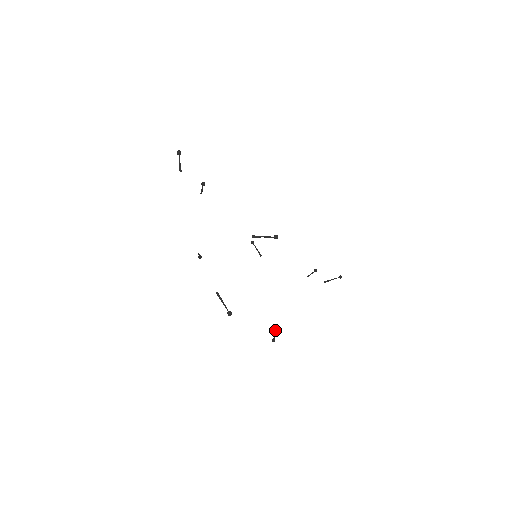
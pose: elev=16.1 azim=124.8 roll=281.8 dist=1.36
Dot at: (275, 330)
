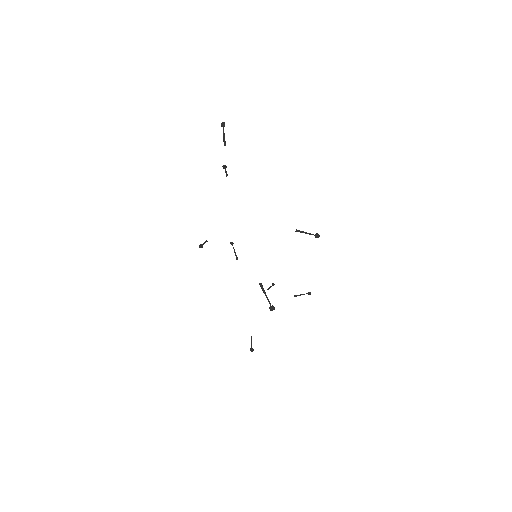
Dot at: (251, 339)
